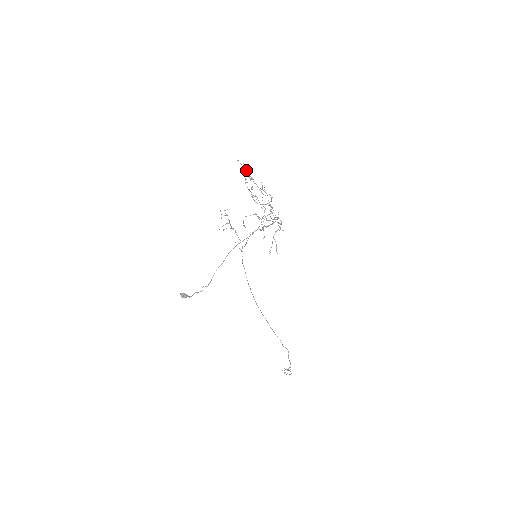
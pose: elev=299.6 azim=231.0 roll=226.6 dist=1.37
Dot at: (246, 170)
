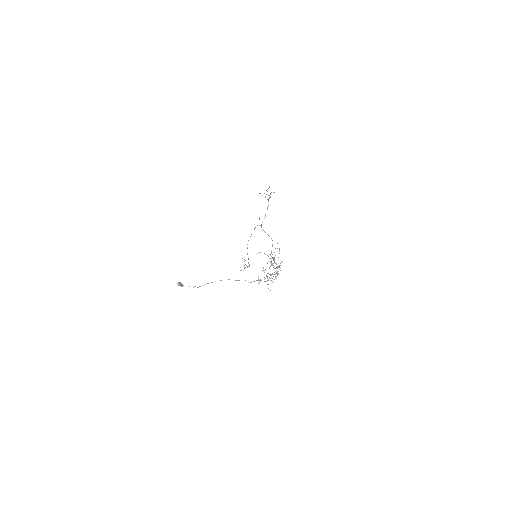
Dot at: (271, 263)
